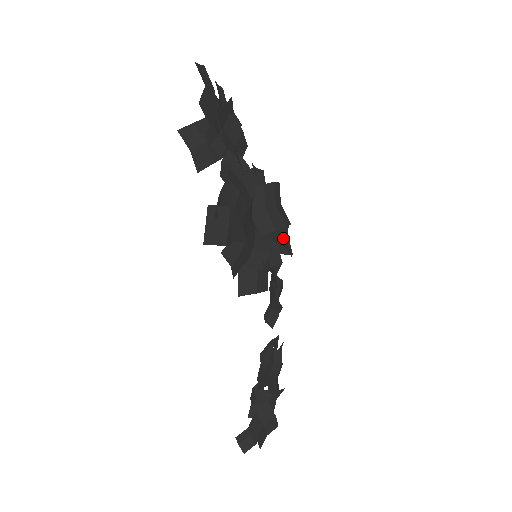
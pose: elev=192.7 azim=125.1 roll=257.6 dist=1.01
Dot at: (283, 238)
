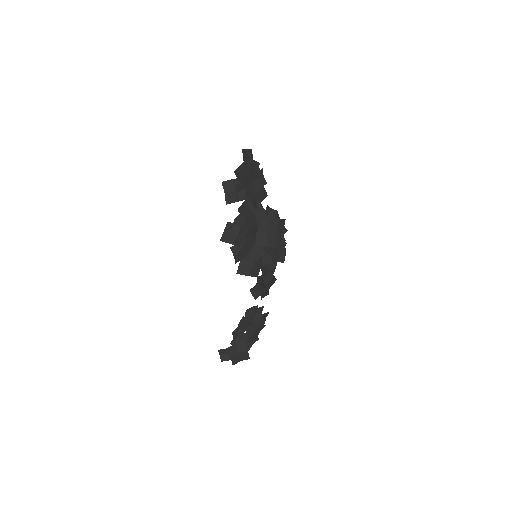
Dot at: (275, 251)
